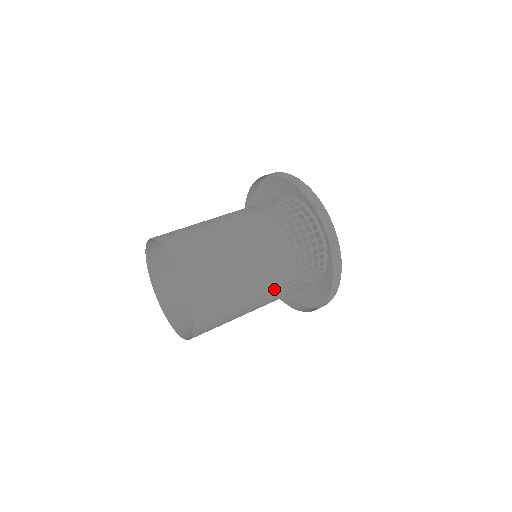
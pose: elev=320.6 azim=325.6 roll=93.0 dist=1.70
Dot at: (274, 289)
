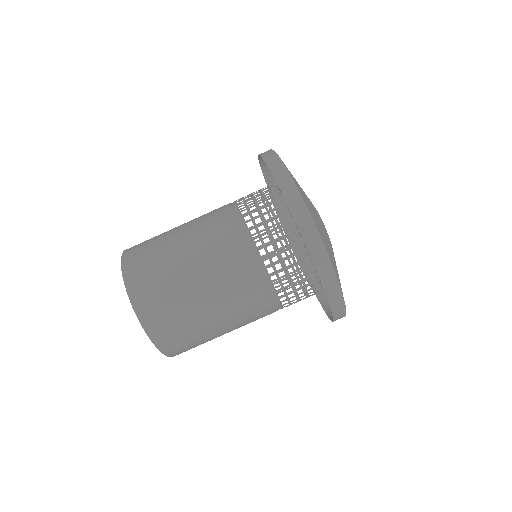
Dot at: occluded
